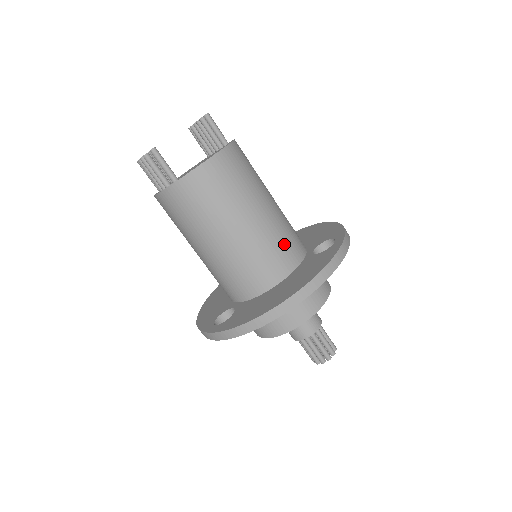
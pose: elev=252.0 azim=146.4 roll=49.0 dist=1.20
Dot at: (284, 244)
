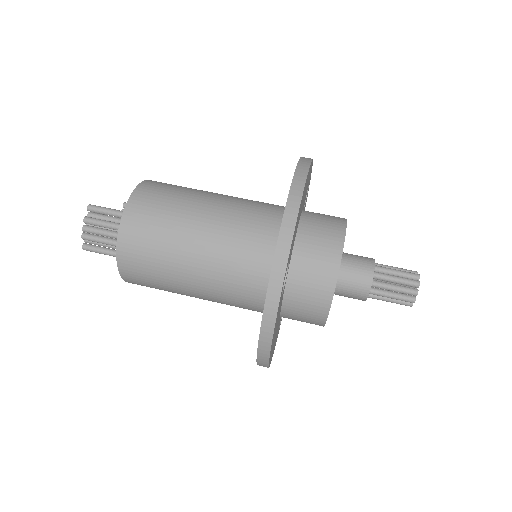
Dot at: occluded
